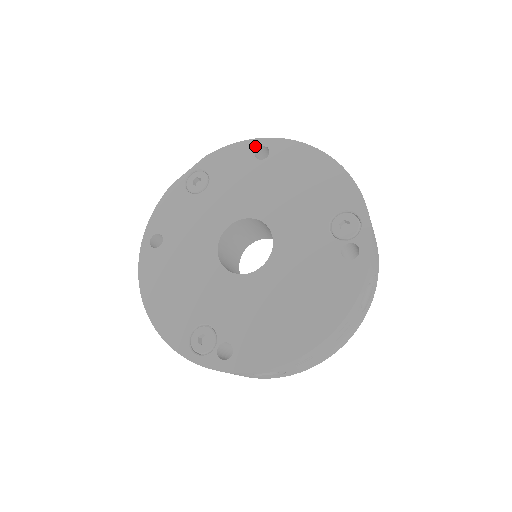
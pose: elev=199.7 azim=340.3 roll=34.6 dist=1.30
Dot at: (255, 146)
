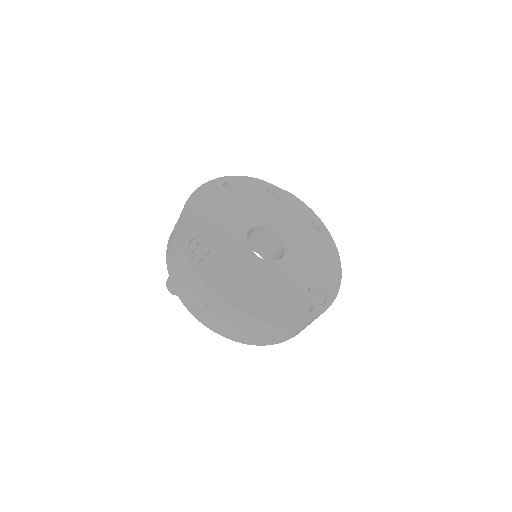
Dot at: (316, 220)
